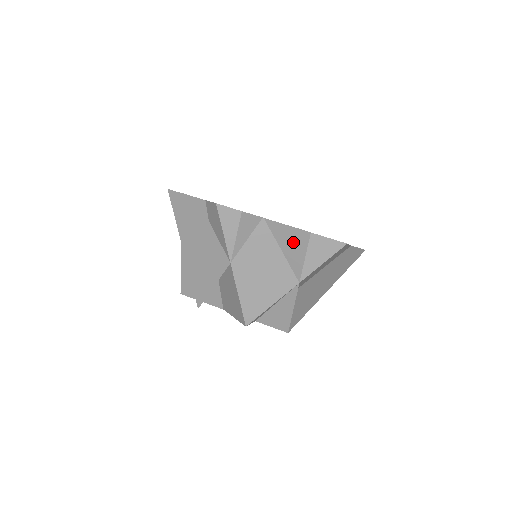
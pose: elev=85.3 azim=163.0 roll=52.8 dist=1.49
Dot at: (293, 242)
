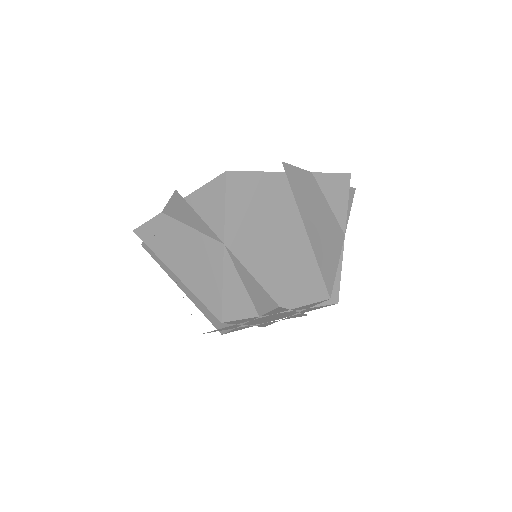
Dot at: (184, 211)
